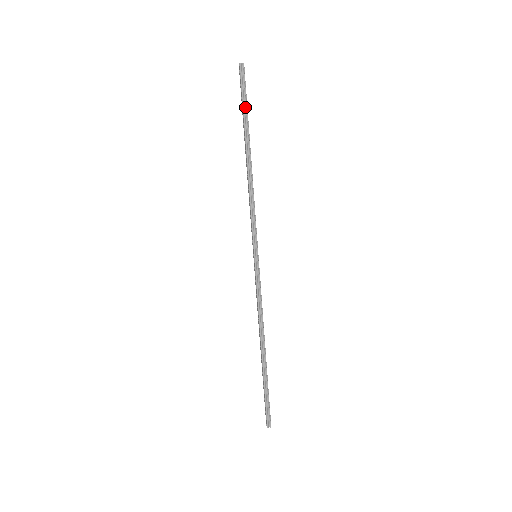
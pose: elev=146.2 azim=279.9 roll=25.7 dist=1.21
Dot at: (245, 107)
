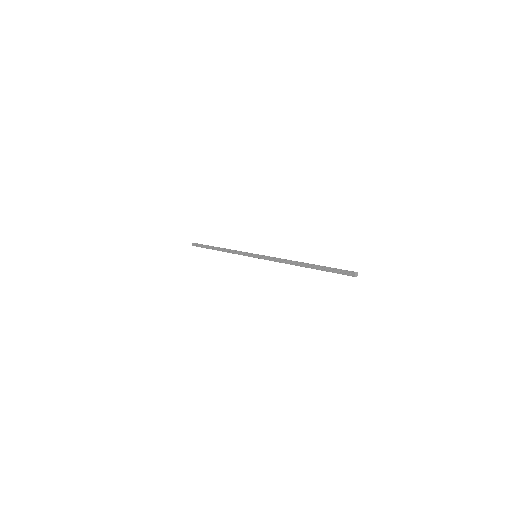
Dot at: (205, 245)
